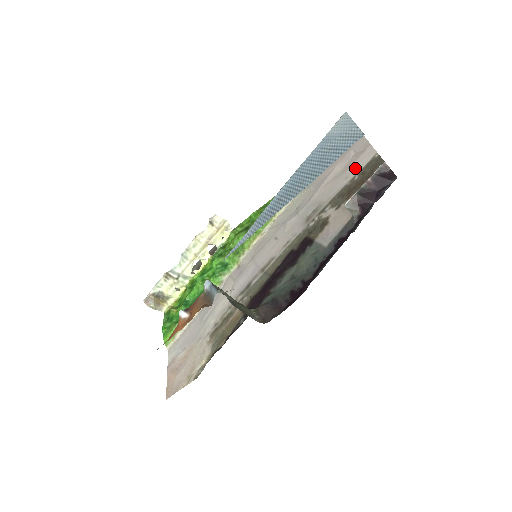
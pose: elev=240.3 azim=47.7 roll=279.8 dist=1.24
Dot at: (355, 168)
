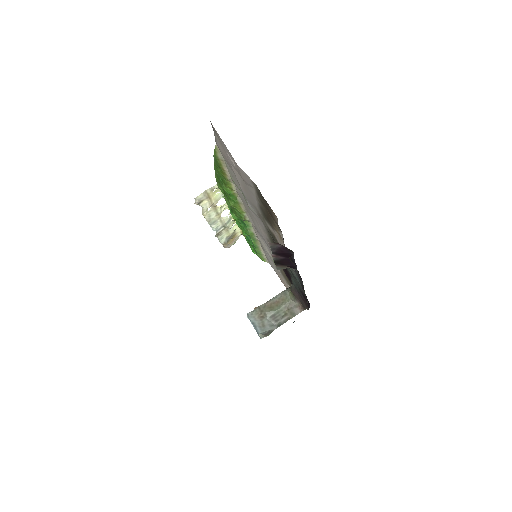
Dot at: (249, 186)
